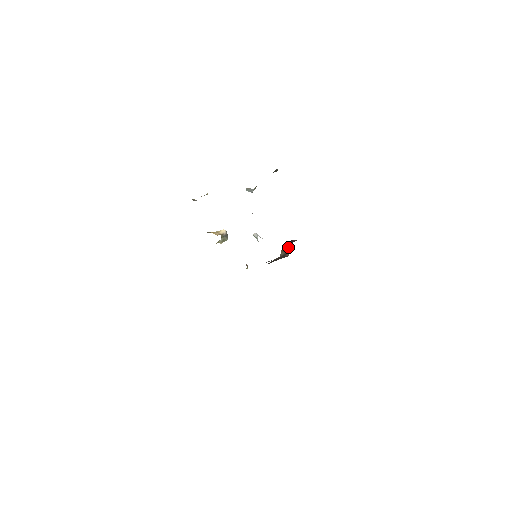
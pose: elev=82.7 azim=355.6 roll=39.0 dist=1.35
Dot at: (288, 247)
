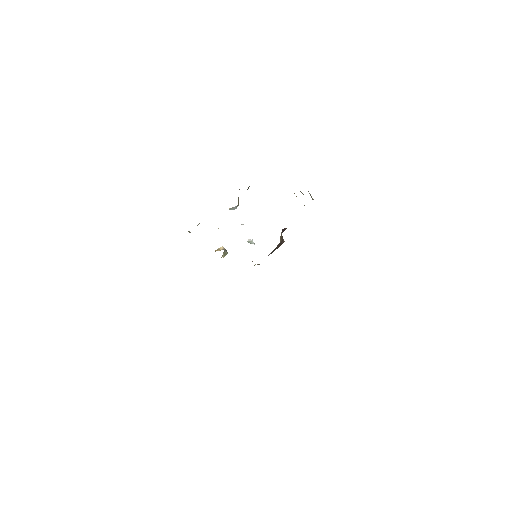
Dot at: occluded
